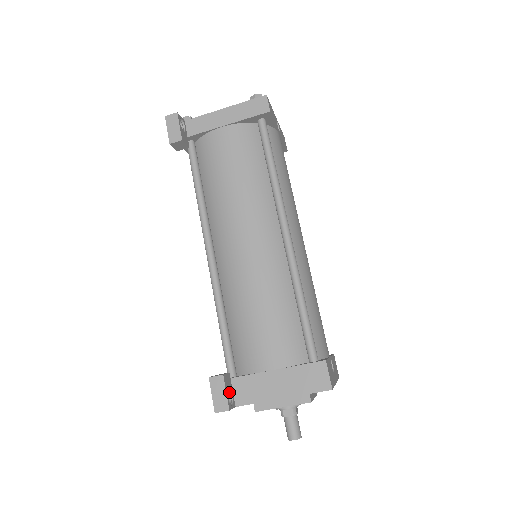
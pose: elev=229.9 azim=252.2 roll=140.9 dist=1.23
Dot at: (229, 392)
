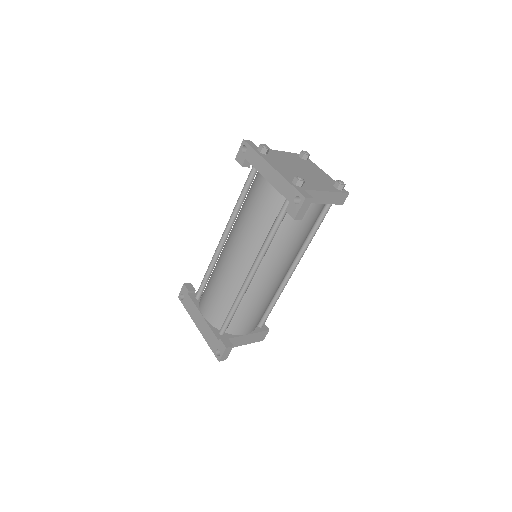
Dot at: occluded
